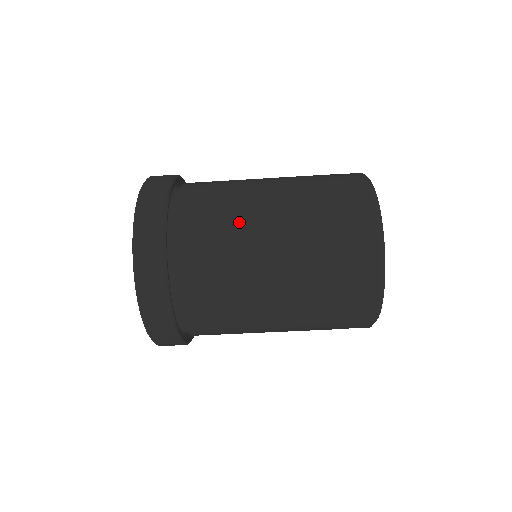
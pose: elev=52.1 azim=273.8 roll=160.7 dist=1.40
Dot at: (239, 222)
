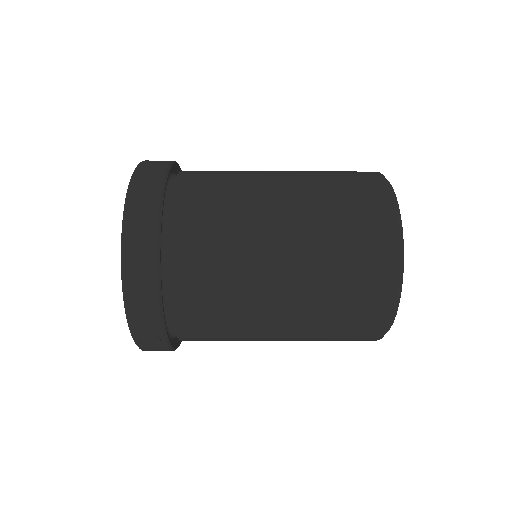
Dot at: (244, 210)
